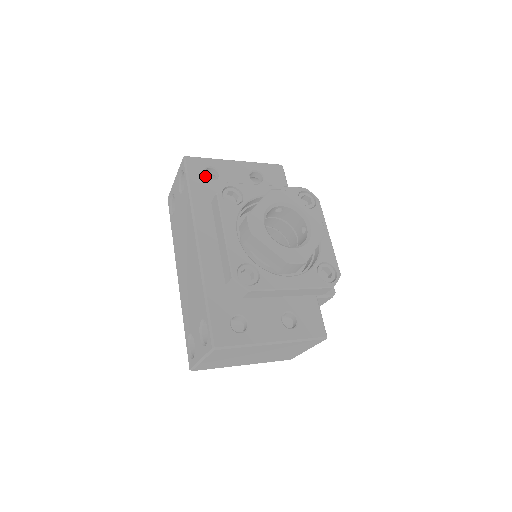
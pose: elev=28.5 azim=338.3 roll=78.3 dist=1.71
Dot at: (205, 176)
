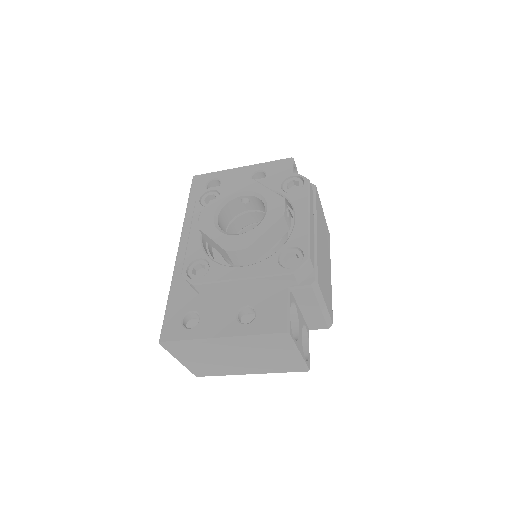
Dot at: (205, 188)
